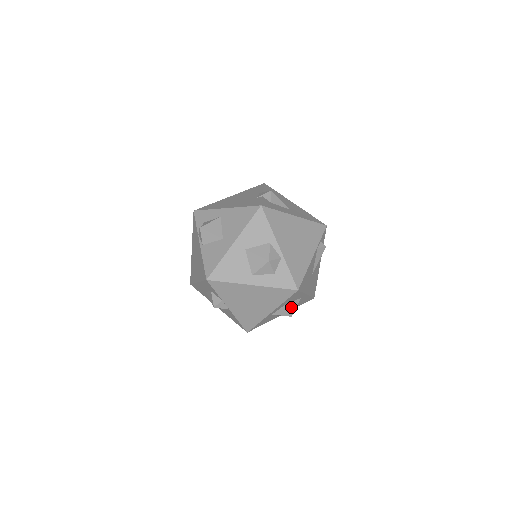
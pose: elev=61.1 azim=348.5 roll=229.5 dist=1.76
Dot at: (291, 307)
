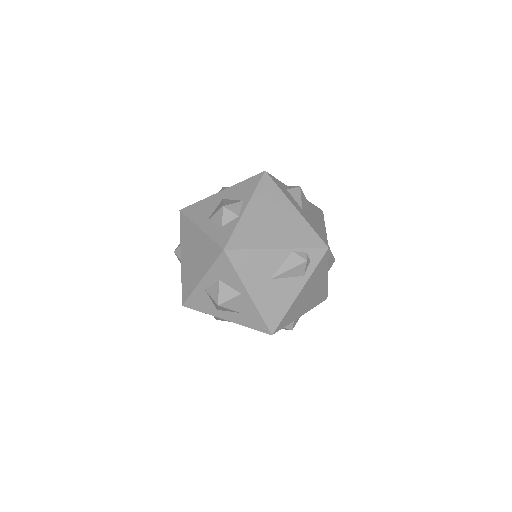
Dot at: (223, 292)
